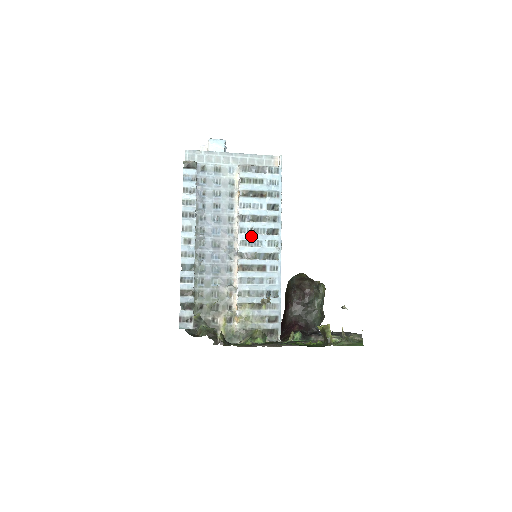
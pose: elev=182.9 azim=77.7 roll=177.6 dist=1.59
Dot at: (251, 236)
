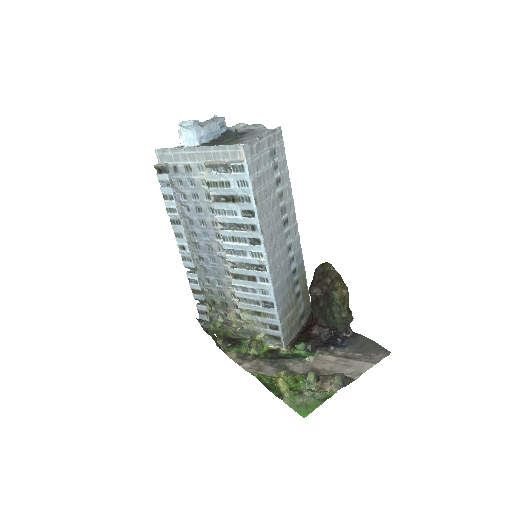
Dot at: (233, 246)
